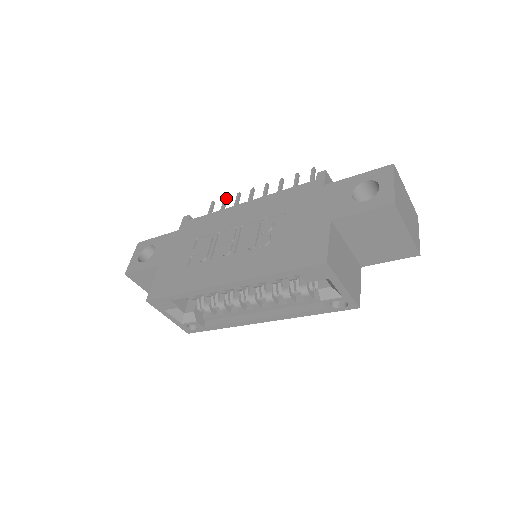
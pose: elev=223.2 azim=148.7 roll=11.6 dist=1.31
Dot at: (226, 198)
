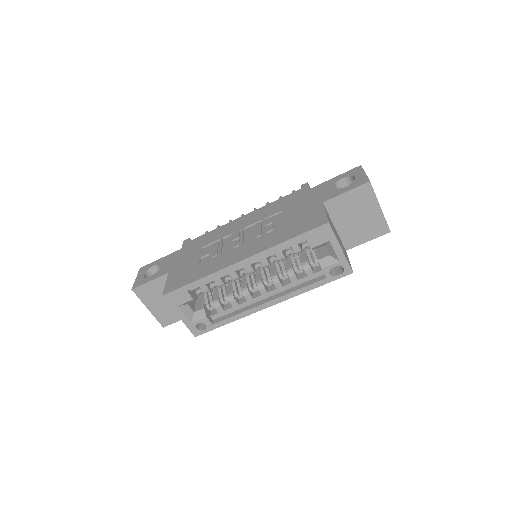
Dot at: (219, 226)
